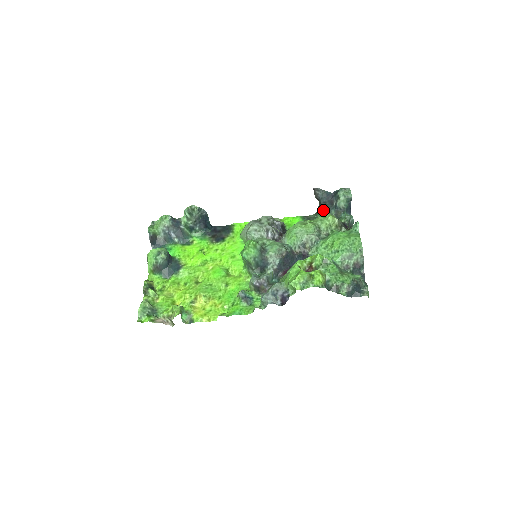
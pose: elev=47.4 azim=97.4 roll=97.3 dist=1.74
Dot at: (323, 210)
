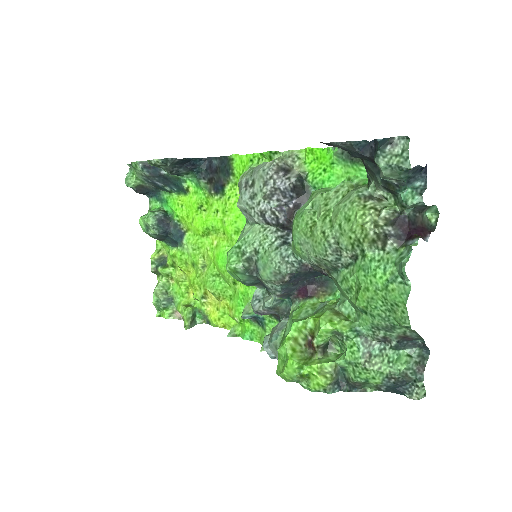
Dot at: occluded
